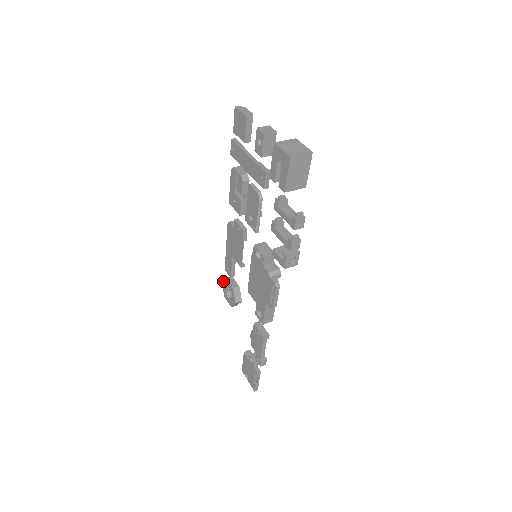
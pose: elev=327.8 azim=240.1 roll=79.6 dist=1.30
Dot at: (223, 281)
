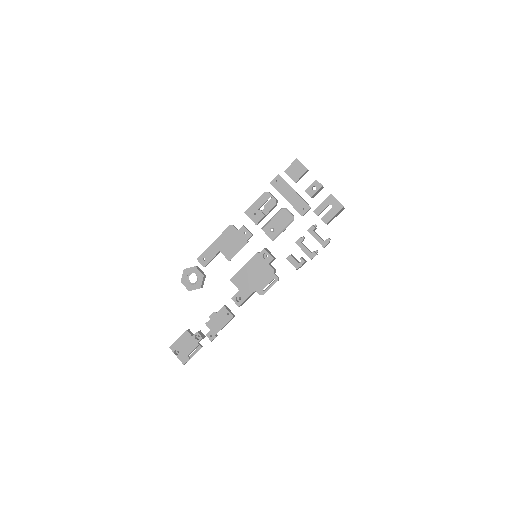
Dot at: (188, 268)
